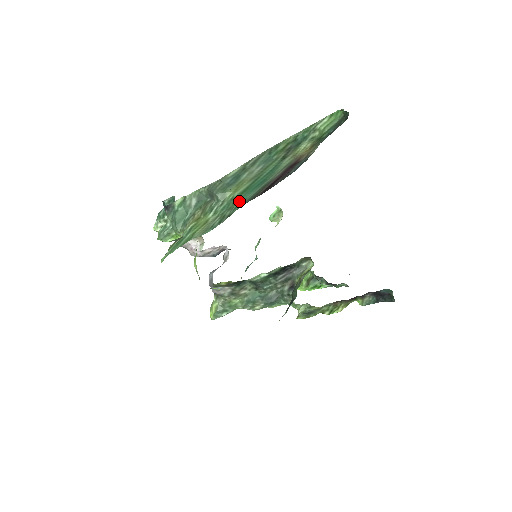
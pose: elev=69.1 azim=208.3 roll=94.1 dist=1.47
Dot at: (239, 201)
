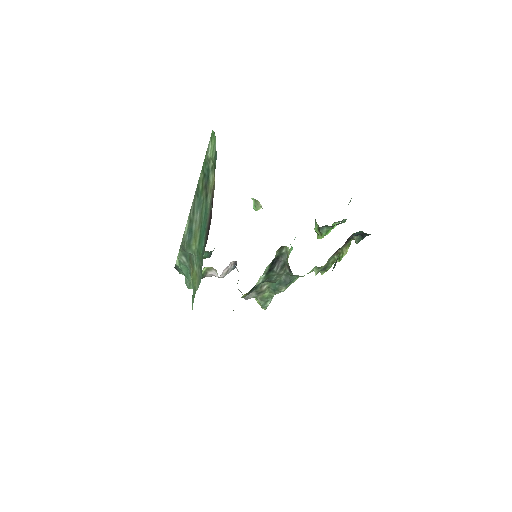
Dot at: (201, 251)
